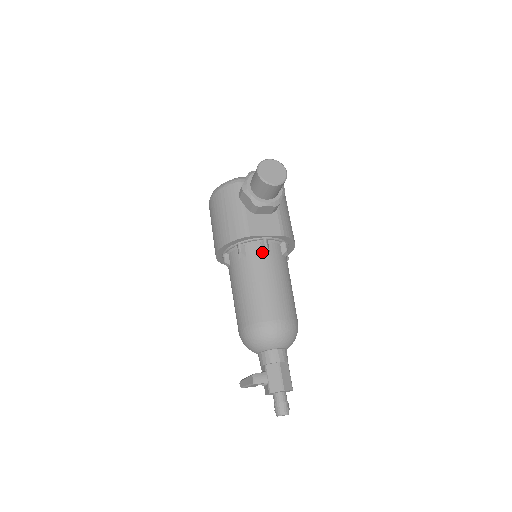
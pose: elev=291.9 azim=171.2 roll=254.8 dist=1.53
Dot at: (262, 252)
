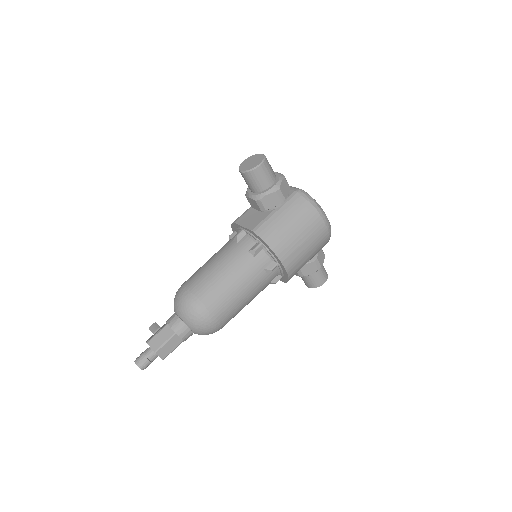
Dot at: (234, 239)
